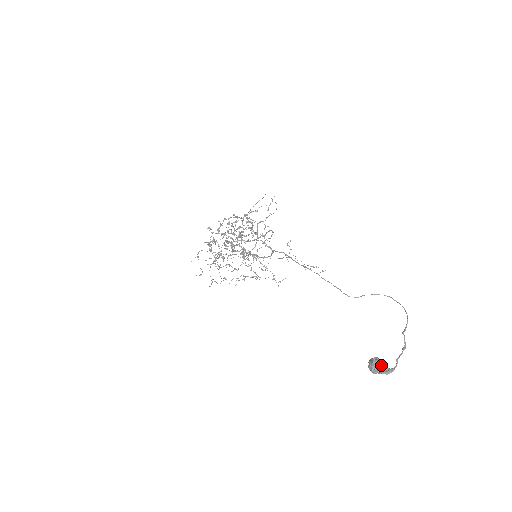
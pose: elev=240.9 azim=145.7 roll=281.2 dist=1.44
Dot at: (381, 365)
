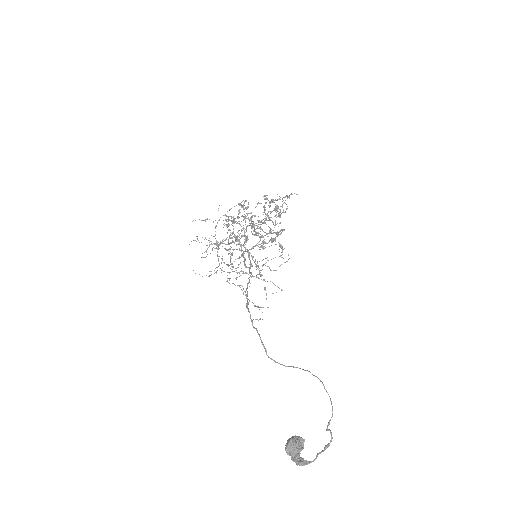
Dot at: (303, 448)
